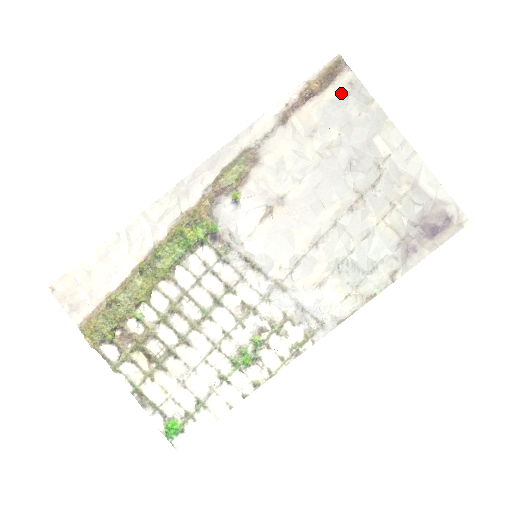
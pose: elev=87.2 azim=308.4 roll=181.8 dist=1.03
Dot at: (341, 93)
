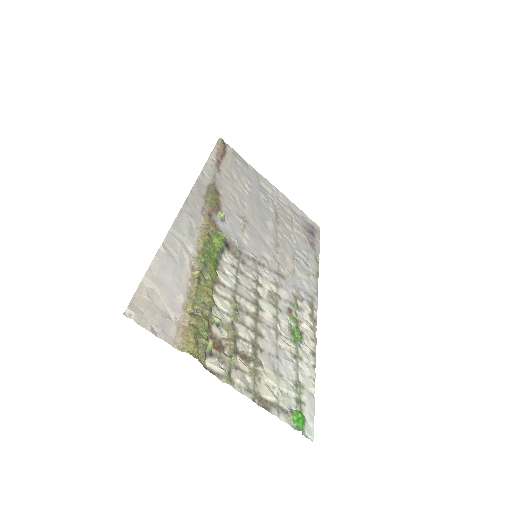
Dot at: (233, 158)
